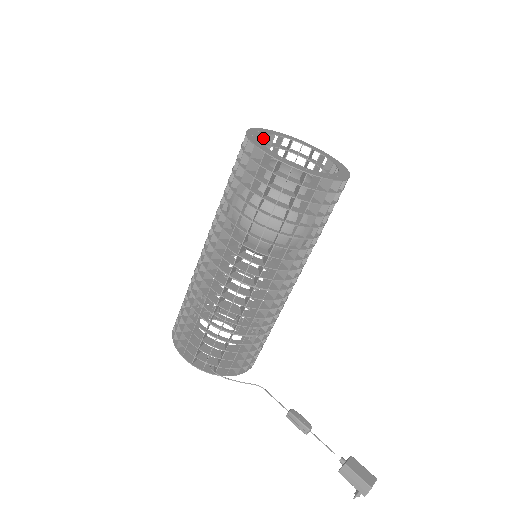
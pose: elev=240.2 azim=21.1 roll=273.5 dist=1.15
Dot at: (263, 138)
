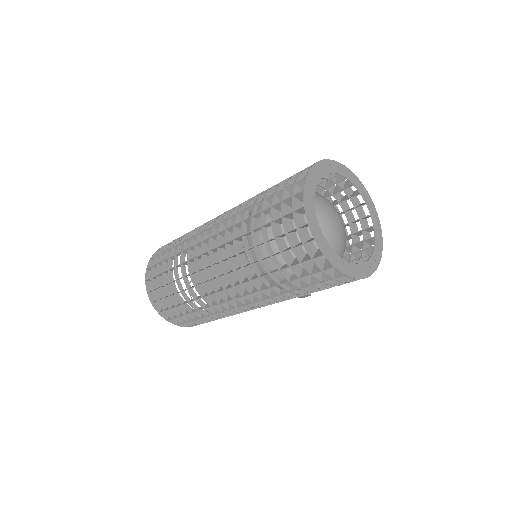
Dot at: occluded
